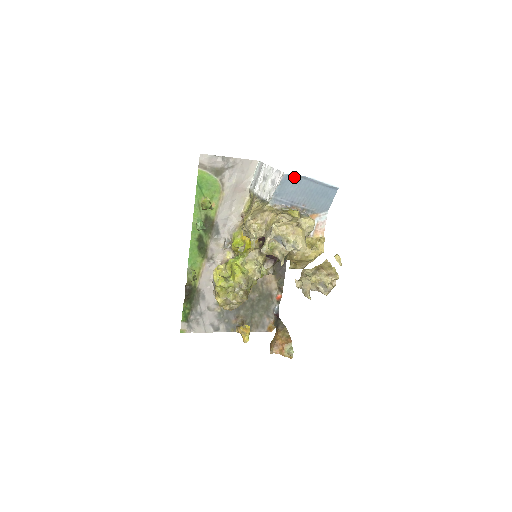
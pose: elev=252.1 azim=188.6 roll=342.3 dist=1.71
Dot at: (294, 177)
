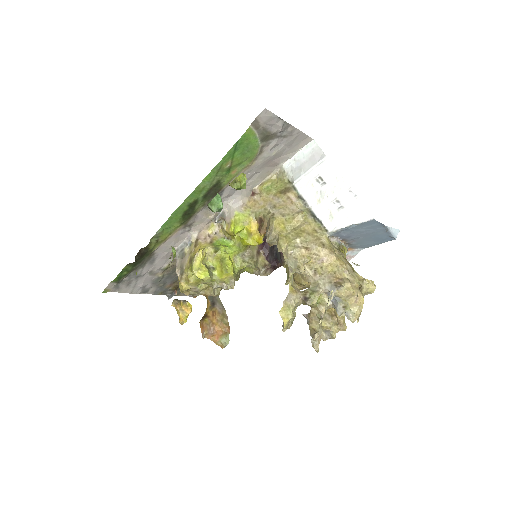
Dot at: (377, 223)
